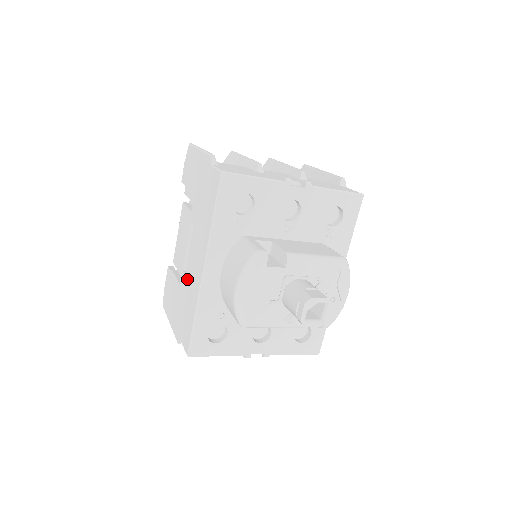
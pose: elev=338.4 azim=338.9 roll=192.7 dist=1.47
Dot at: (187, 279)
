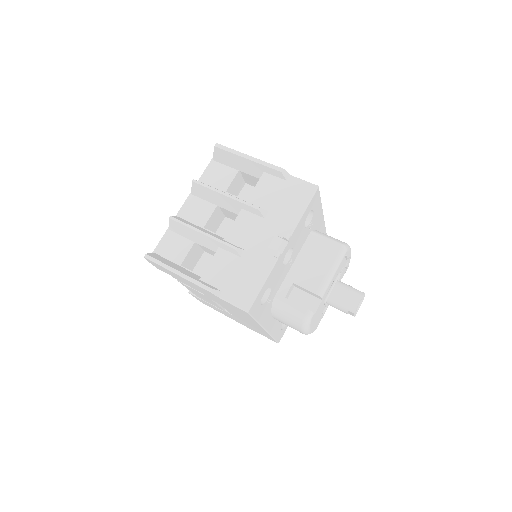
Dot at: occluded
